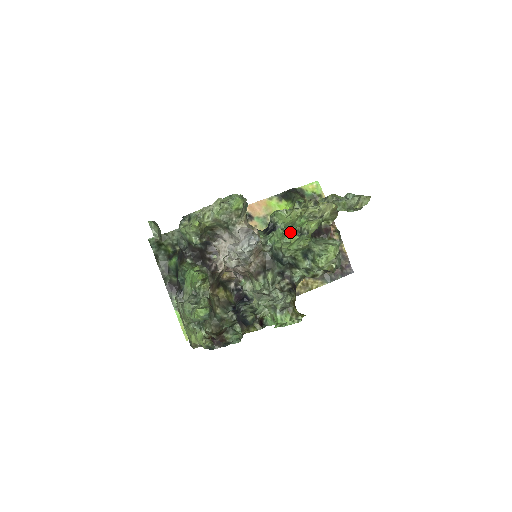
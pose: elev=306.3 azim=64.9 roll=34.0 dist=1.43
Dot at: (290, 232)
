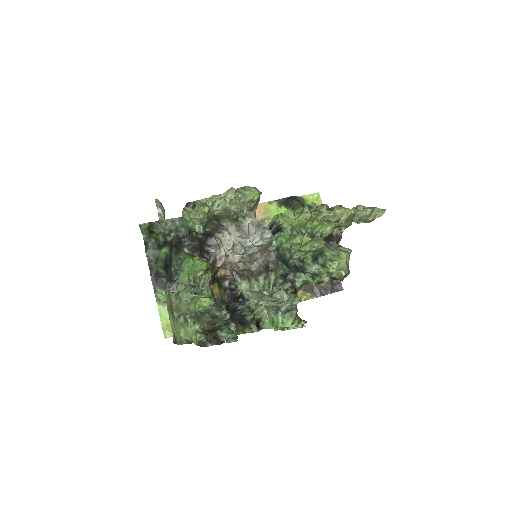
Dot at: occluded
